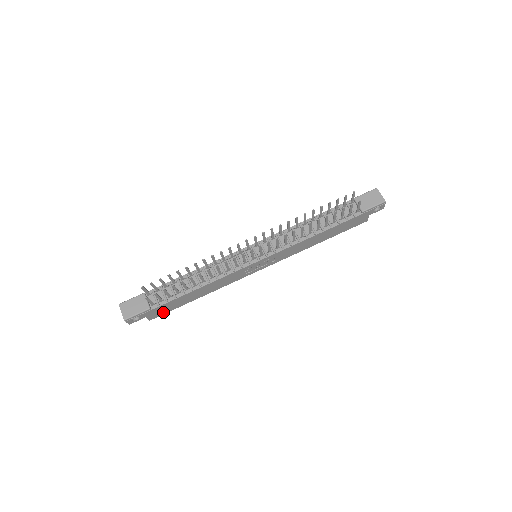
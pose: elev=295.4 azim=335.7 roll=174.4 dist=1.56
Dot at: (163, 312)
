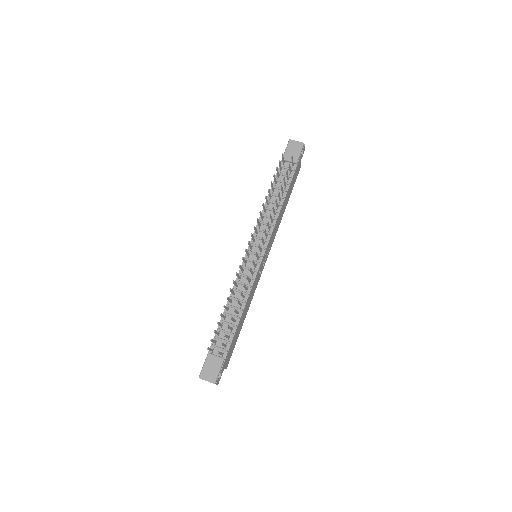
Dot at: (231, 354)
